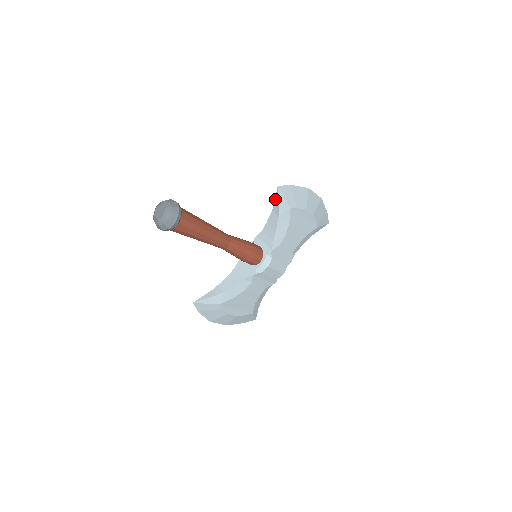
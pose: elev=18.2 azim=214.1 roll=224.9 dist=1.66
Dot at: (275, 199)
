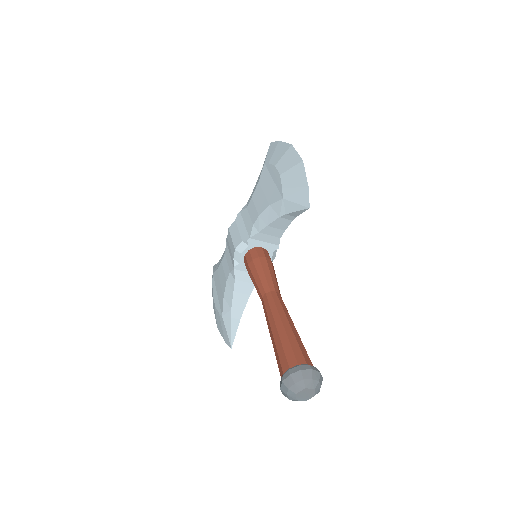
Dot at: (294, 212)
